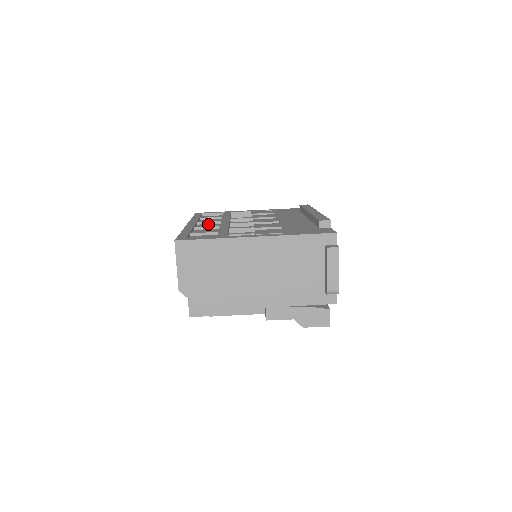
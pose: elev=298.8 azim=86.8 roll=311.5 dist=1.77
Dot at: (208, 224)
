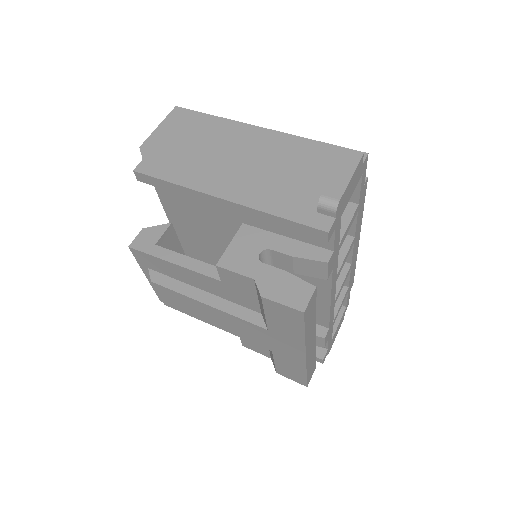
Dot at: occluded
